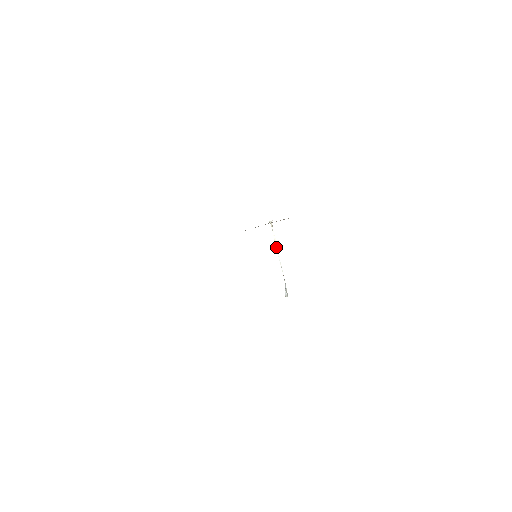
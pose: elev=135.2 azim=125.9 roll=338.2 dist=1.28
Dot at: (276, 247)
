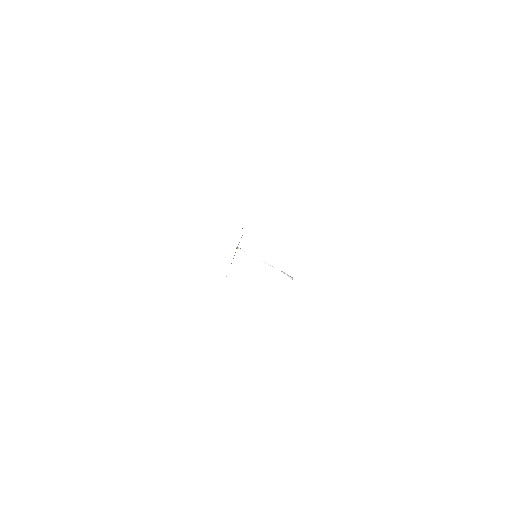
Dot at: occluded
